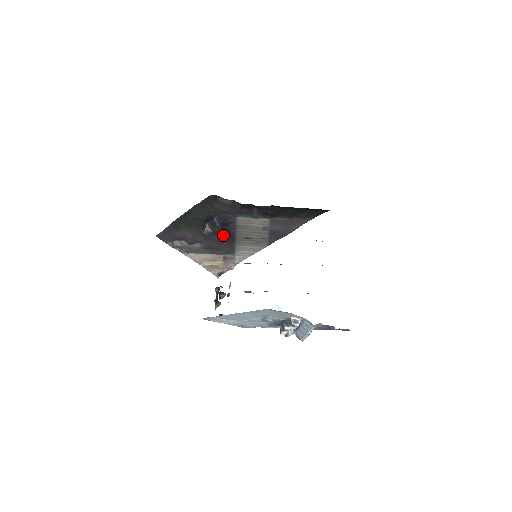
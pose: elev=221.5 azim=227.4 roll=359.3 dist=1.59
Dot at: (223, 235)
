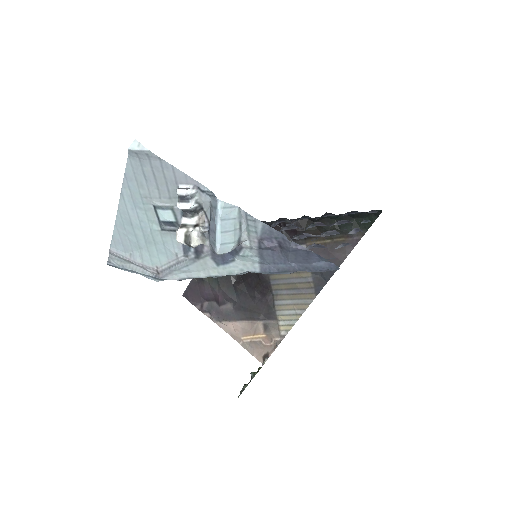
Dot at: (256, 285)
